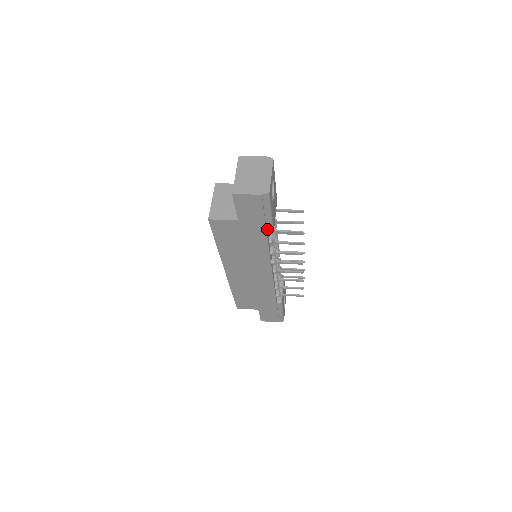
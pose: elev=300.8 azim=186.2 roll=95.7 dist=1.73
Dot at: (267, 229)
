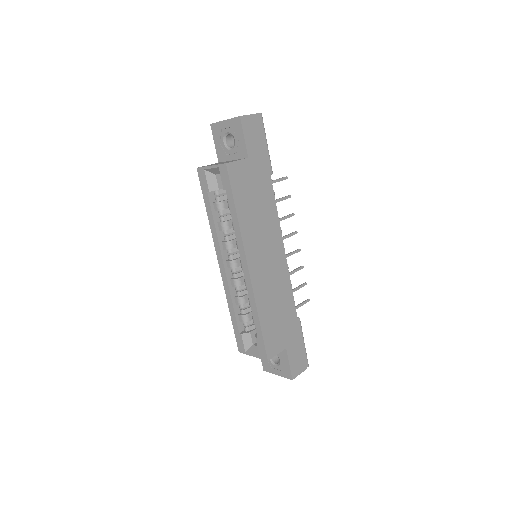
Dot at: (269, 169)
